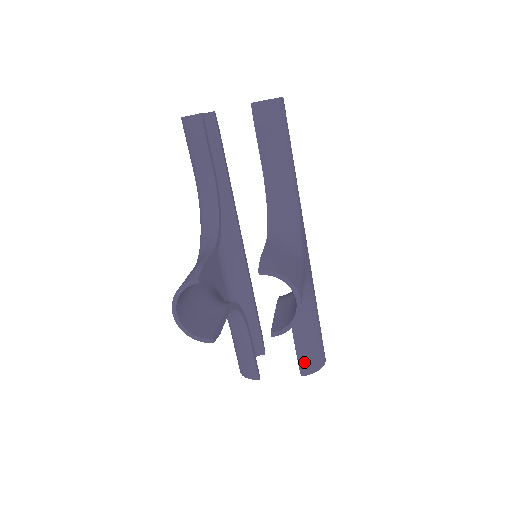
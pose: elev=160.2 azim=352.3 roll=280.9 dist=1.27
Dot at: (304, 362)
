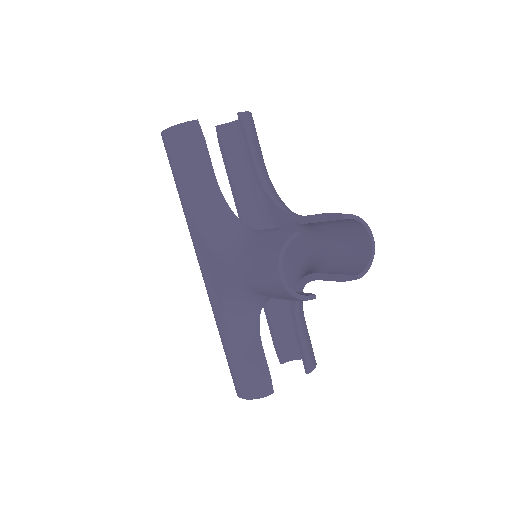
Dot at: (309, 357)
